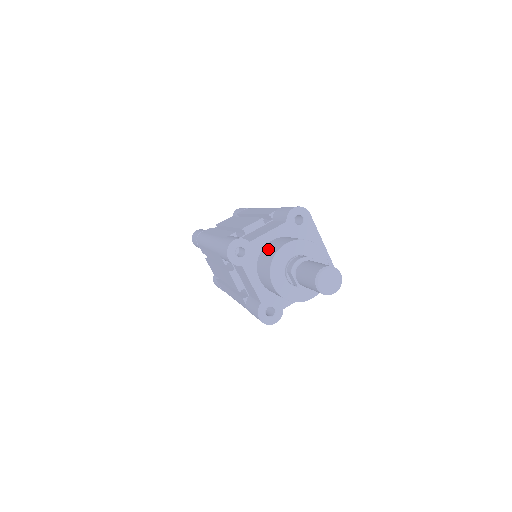
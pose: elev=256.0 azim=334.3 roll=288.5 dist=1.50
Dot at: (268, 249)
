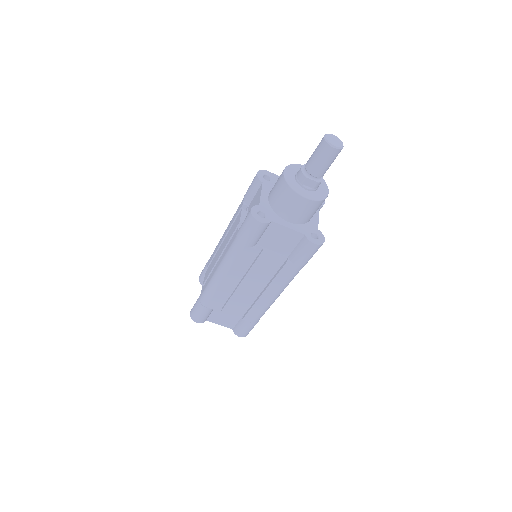
Dot at: (275, 194)
